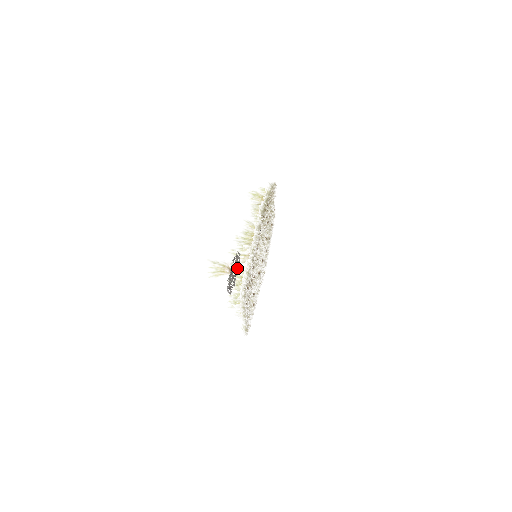
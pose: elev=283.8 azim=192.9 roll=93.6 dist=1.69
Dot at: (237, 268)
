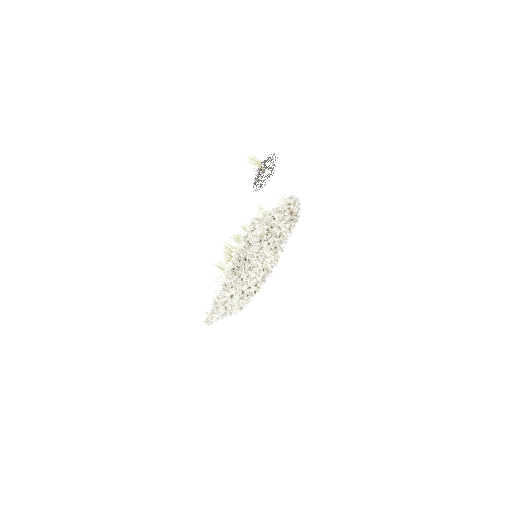
Dot at: occluded
